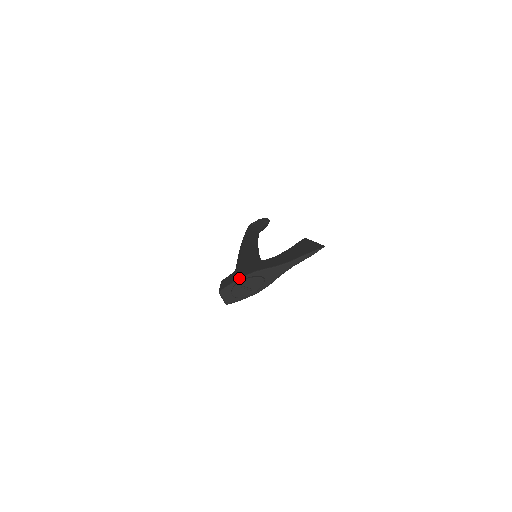
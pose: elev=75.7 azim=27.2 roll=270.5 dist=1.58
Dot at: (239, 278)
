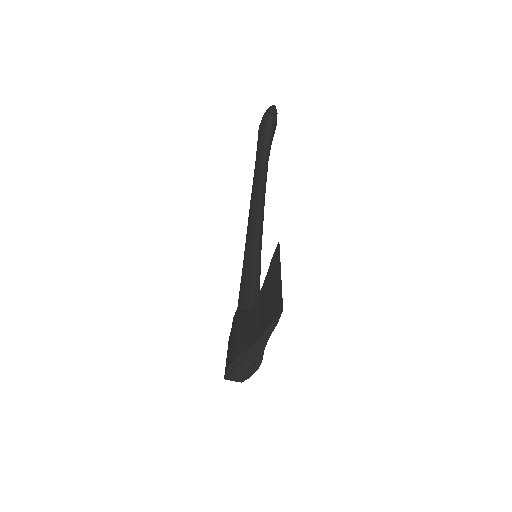
Dot at: (228, 367)
